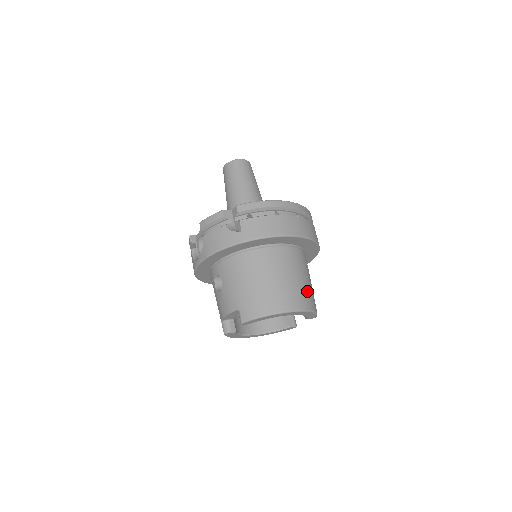
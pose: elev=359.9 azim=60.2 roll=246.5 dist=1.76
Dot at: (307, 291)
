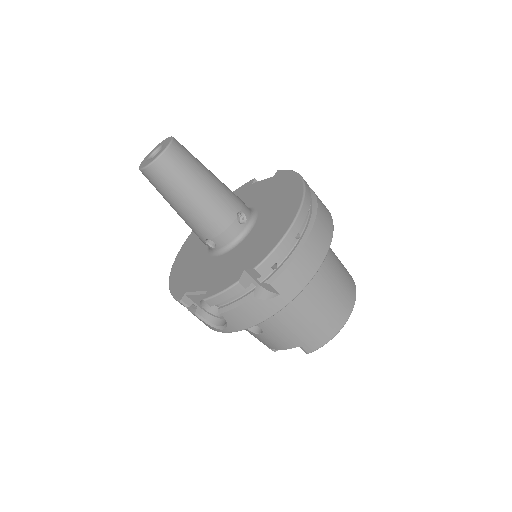
Dot at: (345, 274)
